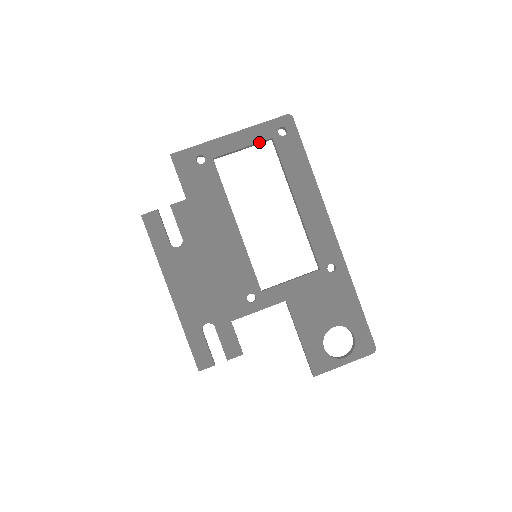
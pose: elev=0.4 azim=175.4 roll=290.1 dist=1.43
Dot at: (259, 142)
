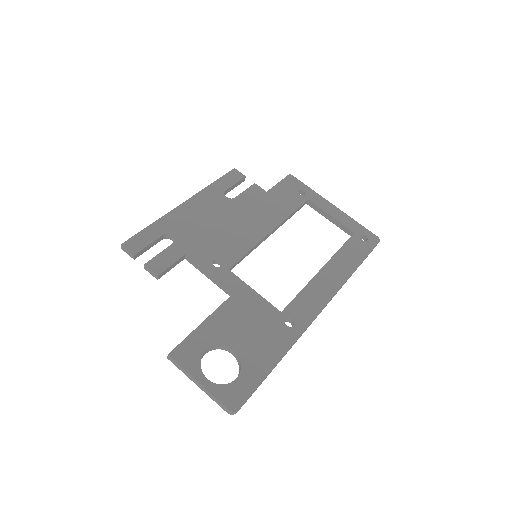
Dot at: (344, 225)
